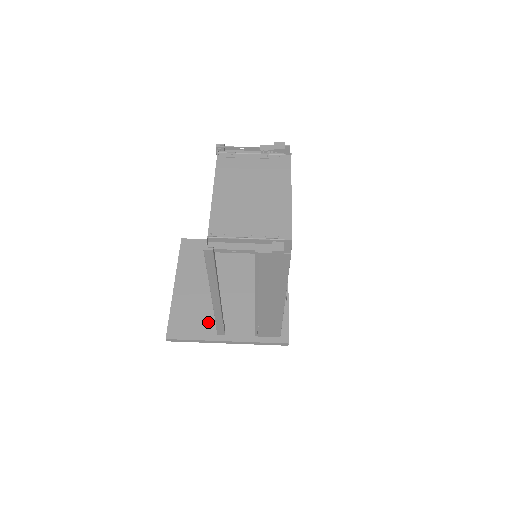
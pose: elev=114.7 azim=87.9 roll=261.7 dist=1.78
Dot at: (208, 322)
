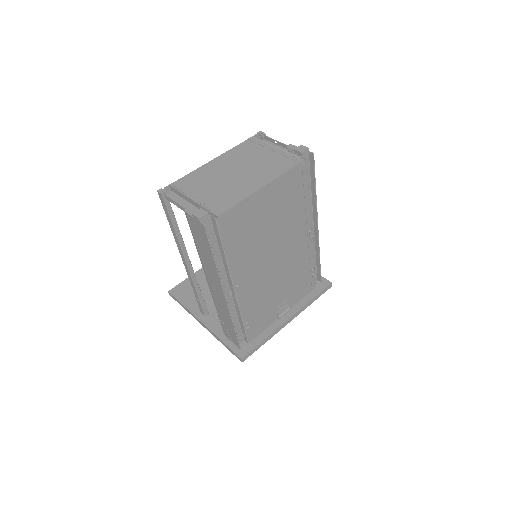
Dot at: (205, 300)
